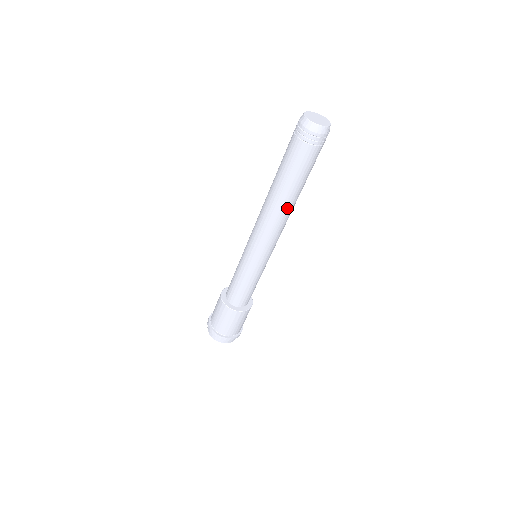
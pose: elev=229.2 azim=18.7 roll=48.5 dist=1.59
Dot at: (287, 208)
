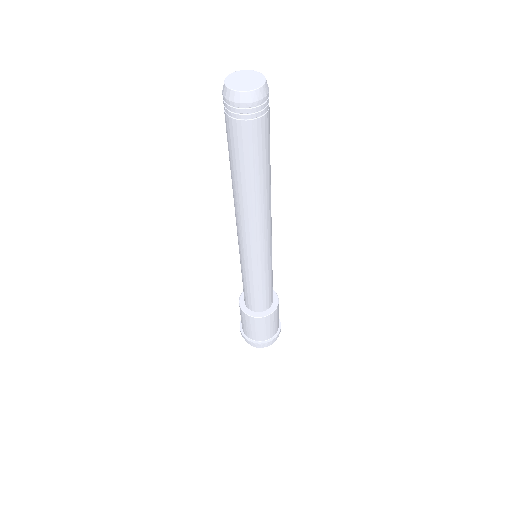
Dot at: (266, 197)
